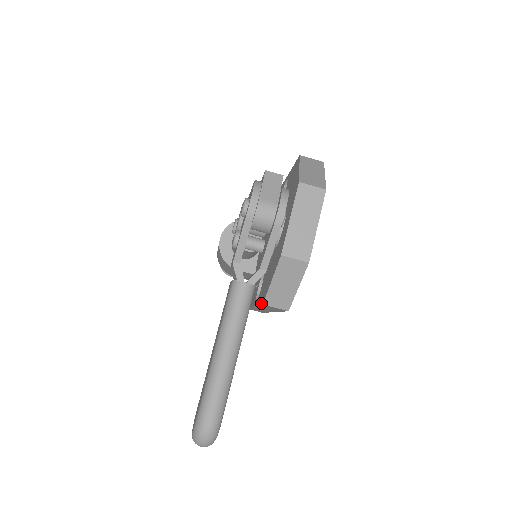
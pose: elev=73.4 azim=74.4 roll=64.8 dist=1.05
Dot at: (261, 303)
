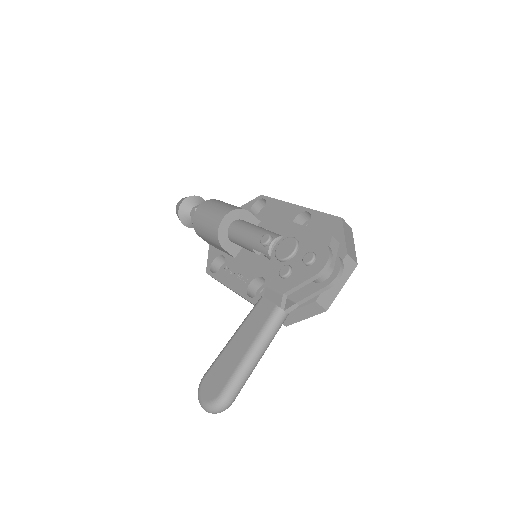
Dot at: occluded
